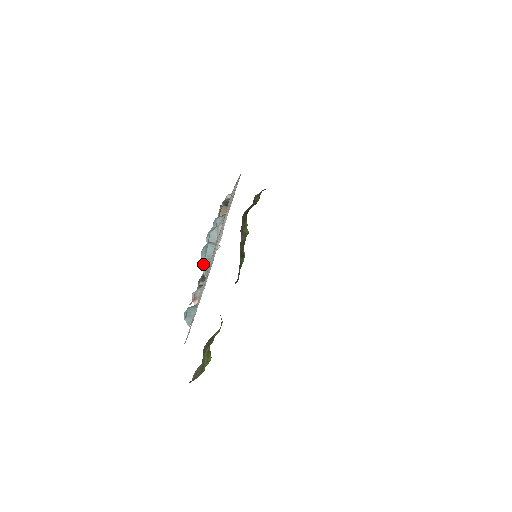
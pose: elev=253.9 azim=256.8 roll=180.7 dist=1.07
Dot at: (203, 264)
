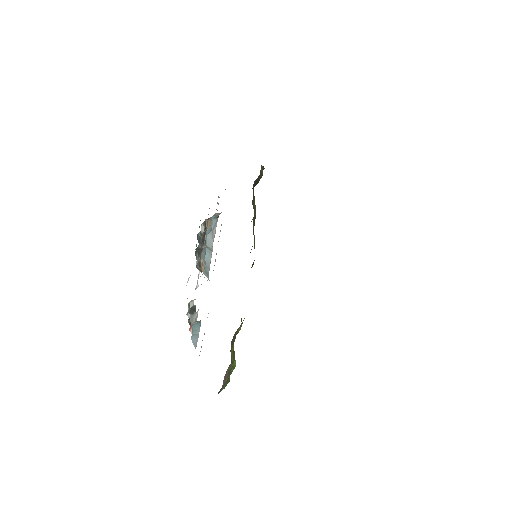
Dot at: (204, 269)
